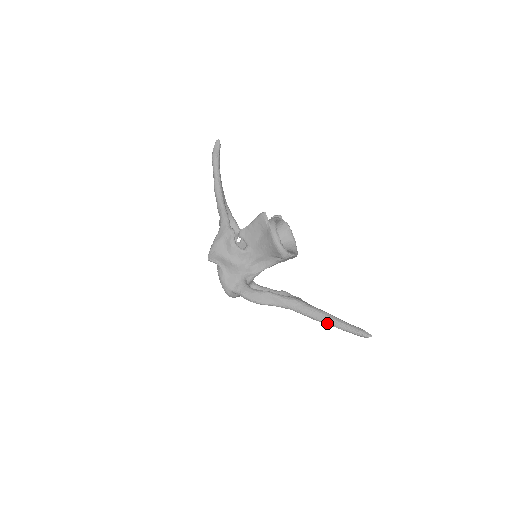
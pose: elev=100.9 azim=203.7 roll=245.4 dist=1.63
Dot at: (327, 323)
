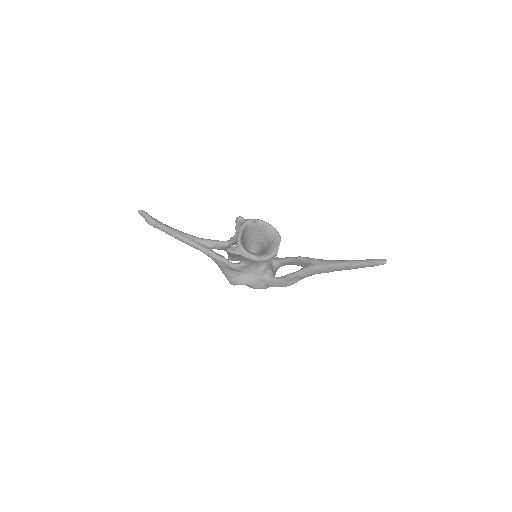
Dot at: occluded
